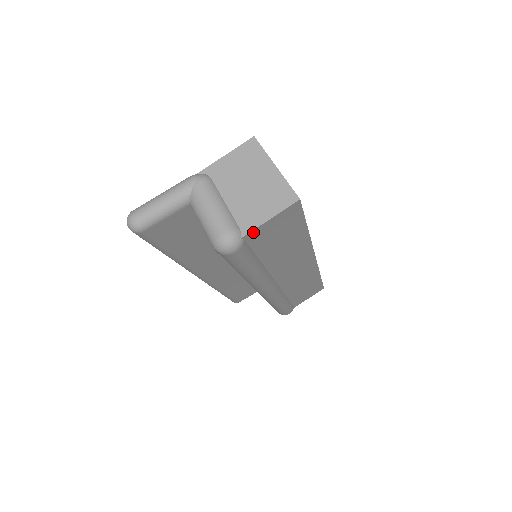
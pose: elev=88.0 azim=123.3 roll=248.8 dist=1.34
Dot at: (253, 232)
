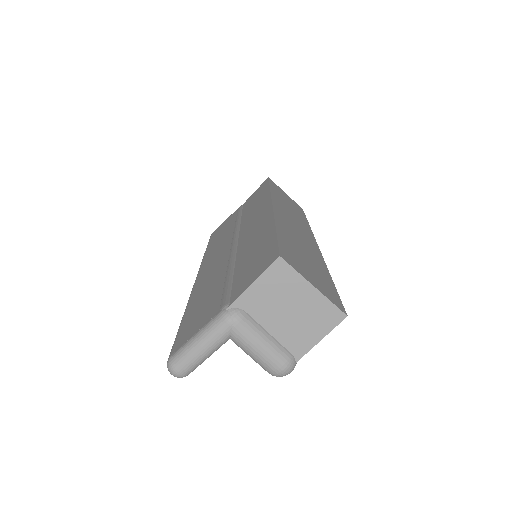
Dot at: (305, 351)
